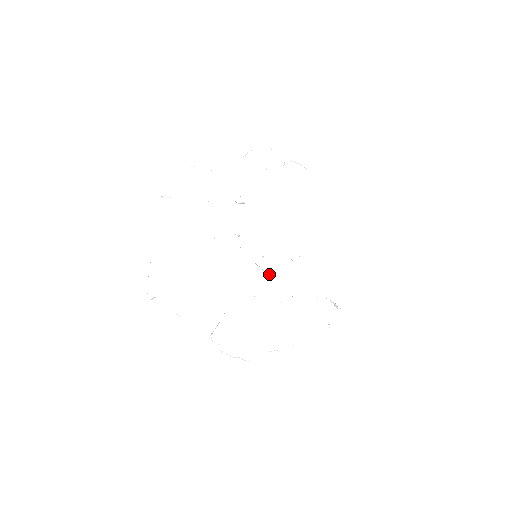
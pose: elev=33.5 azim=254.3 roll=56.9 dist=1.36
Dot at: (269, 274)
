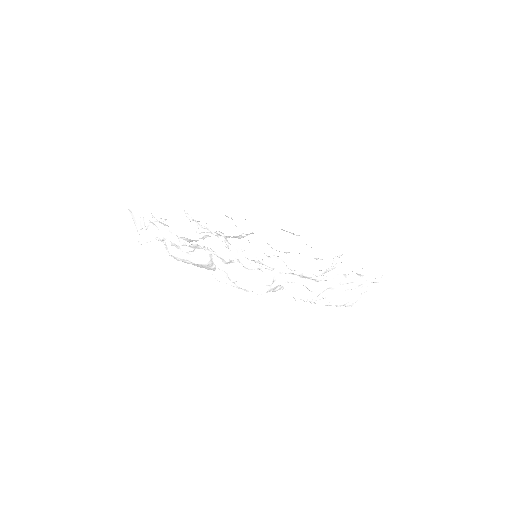
Dot at: occluded
